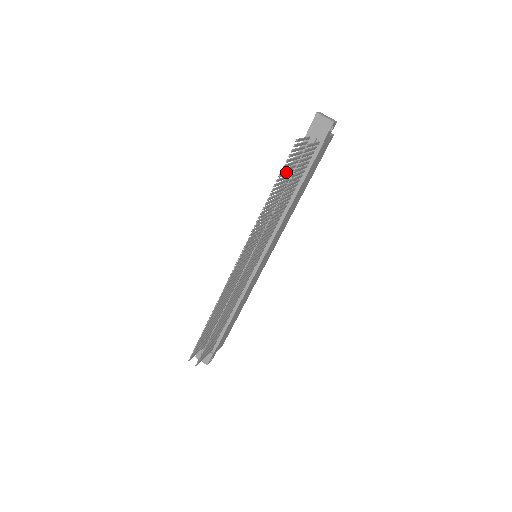
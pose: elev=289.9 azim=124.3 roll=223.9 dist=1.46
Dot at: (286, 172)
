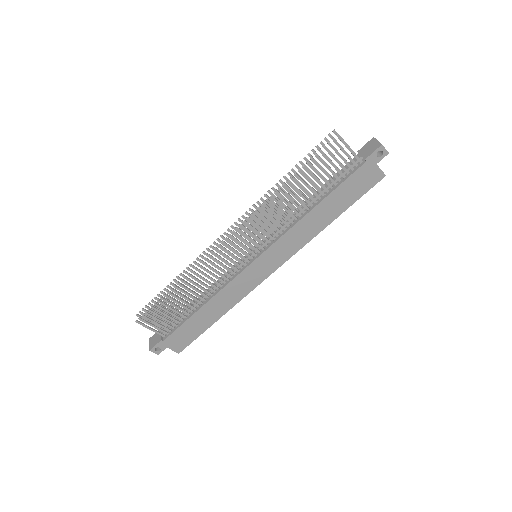
Dot at: occluded
